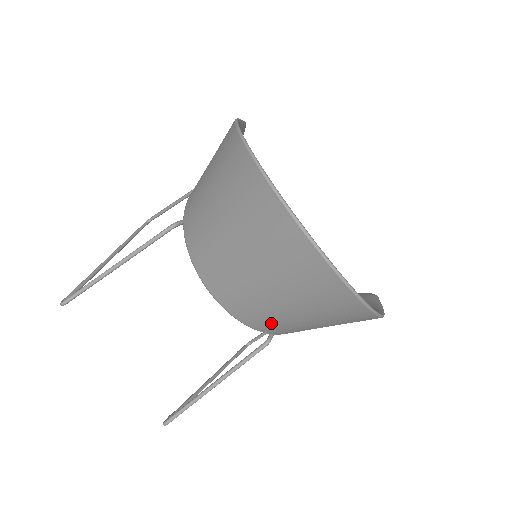
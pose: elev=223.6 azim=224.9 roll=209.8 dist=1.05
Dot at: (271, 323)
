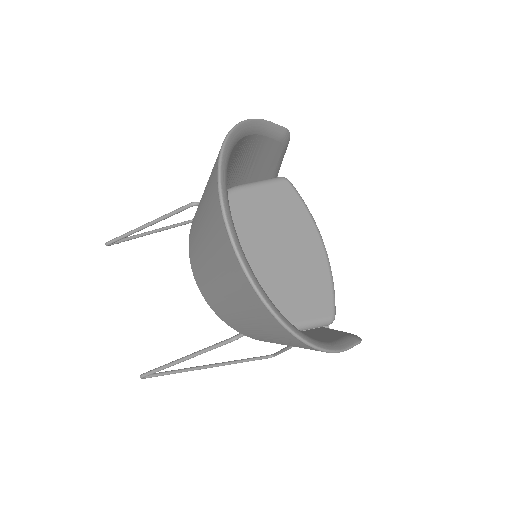
Dot at: (227, 316)
